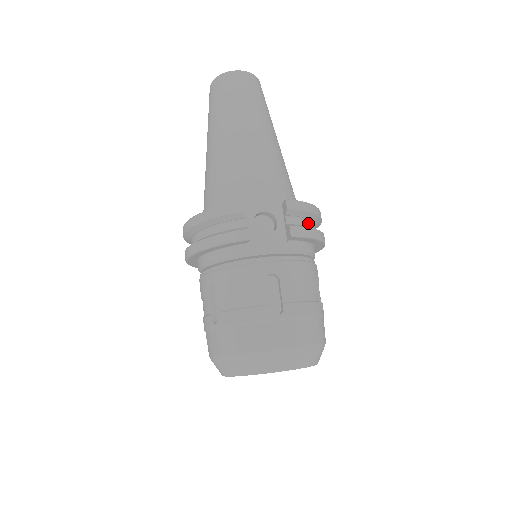
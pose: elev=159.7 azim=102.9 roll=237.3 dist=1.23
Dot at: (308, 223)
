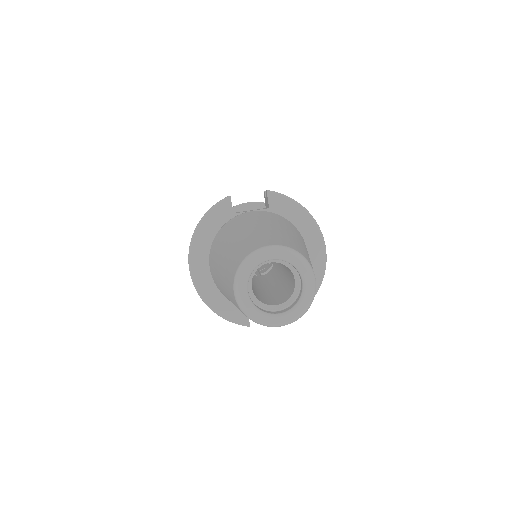
Dot at: occluded
